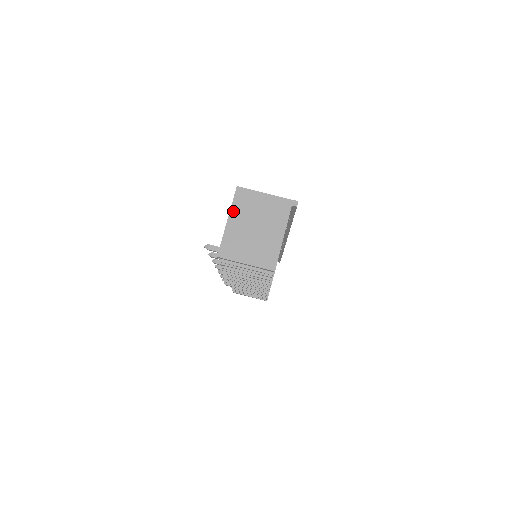
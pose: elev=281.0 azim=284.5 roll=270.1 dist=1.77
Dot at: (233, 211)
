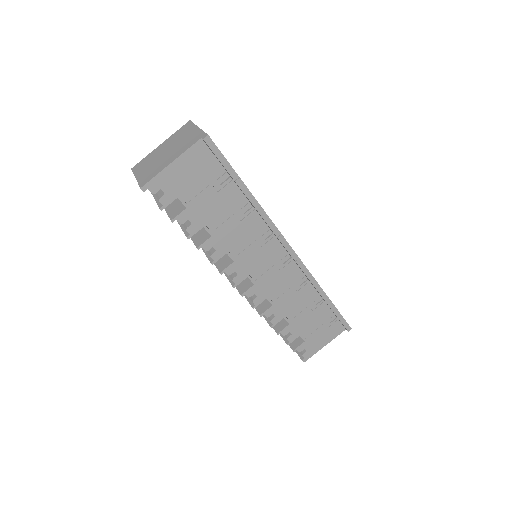
Dot at: (170, 138)
